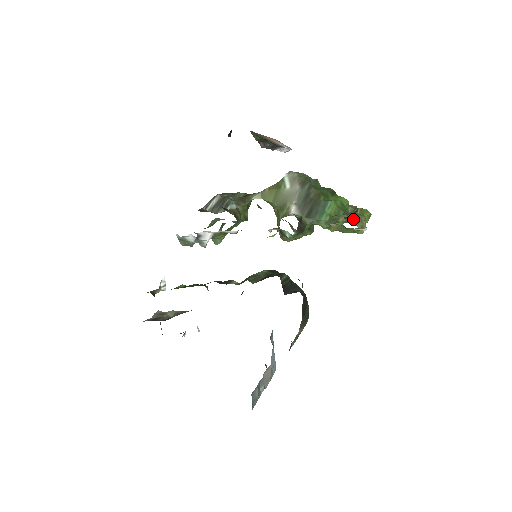
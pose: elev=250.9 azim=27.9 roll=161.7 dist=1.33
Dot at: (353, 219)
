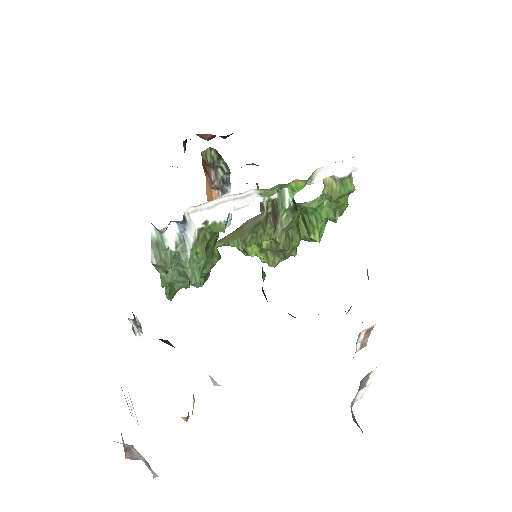
Dot at: occluded
